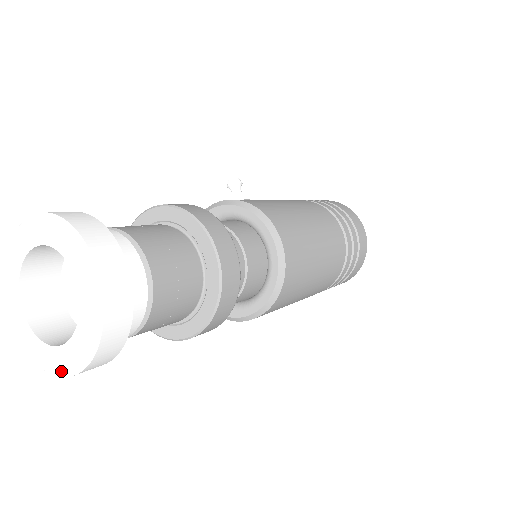
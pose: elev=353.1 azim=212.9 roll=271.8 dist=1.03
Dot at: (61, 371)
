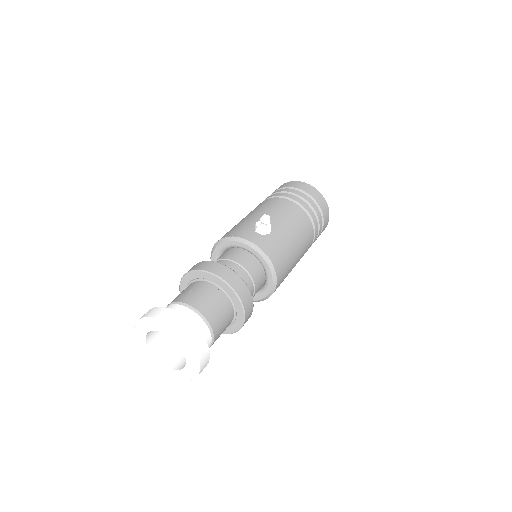
Dot at: (160, 370)
